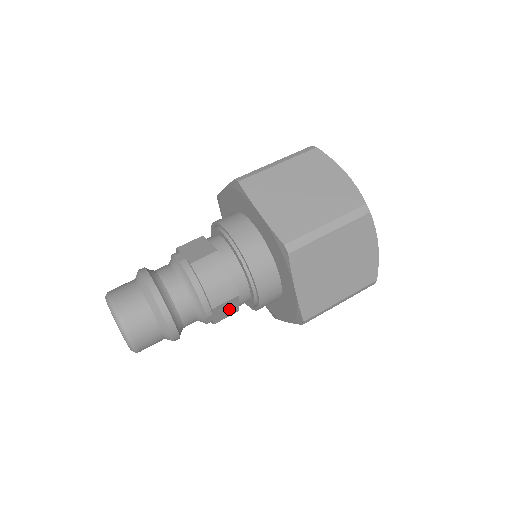
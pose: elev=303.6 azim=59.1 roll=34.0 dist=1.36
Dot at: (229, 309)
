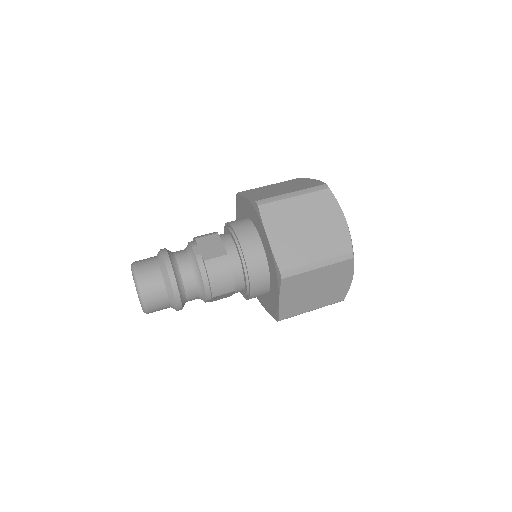
Dot at: (225, 296)
